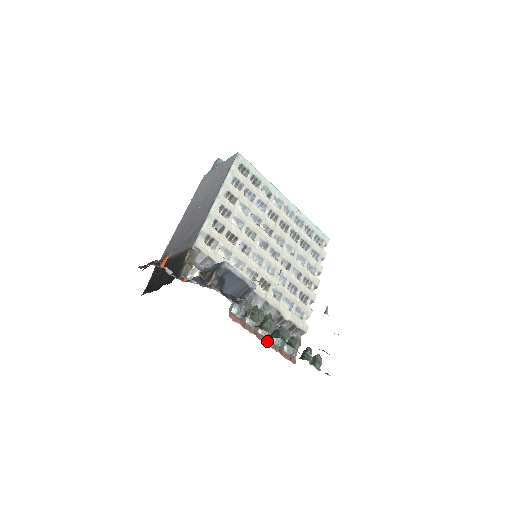
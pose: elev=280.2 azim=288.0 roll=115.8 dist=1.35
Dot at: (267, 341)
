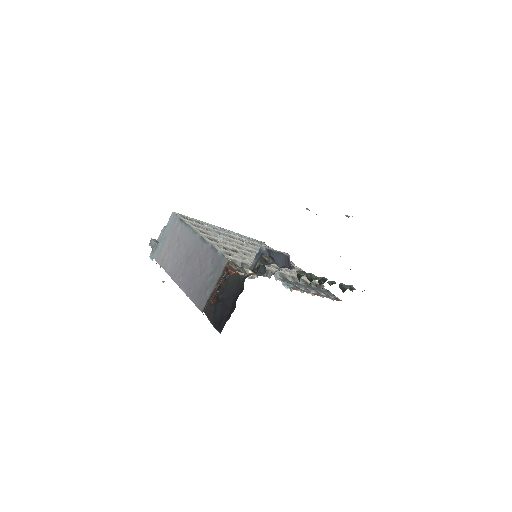
Dot at: (320, 295)
